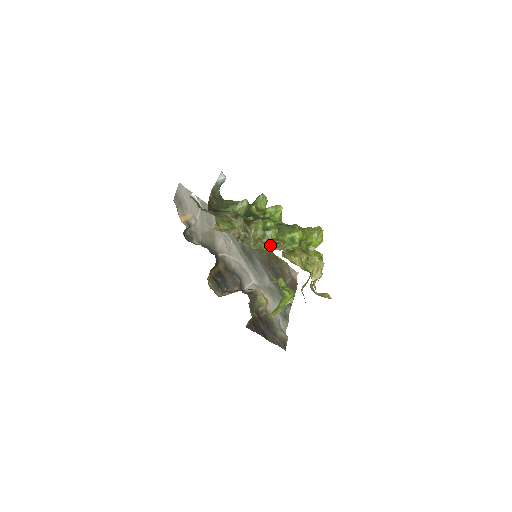
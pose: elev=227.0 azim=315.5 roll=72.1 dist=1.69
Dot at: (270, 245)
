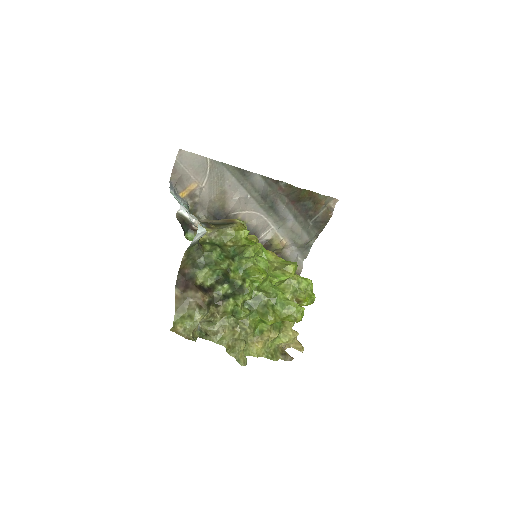
Dot at: (235, 331)
